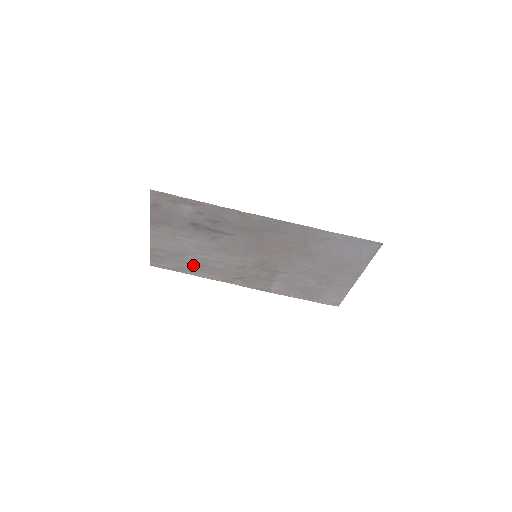
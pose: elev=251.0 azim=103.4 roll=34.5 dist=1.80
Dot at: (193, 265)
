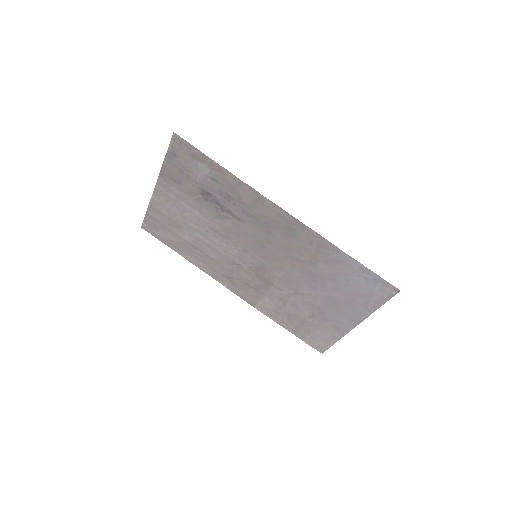
Dot at: (186, 243)
